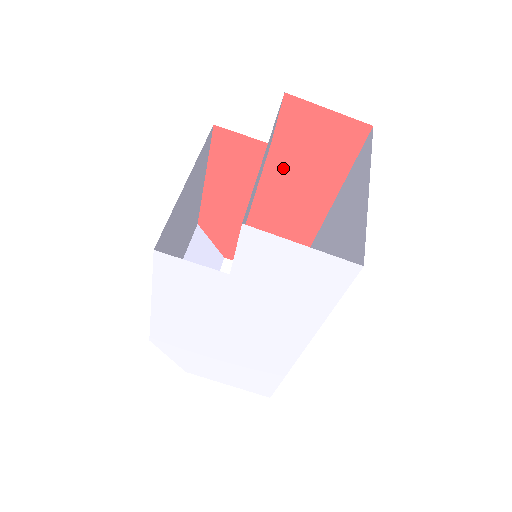
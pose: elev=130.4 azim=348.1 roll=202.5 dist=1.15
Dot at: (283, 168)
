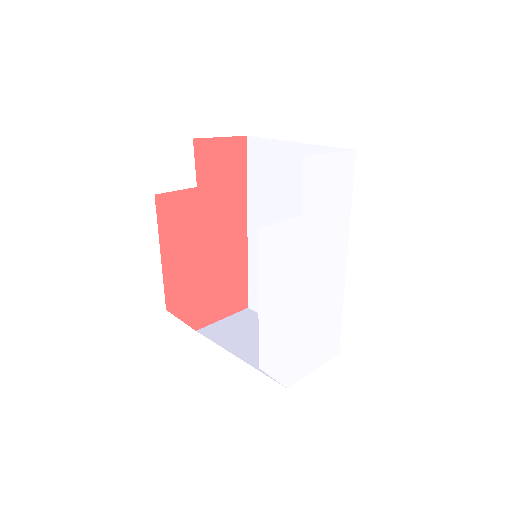
Dot at: (210, 203)
